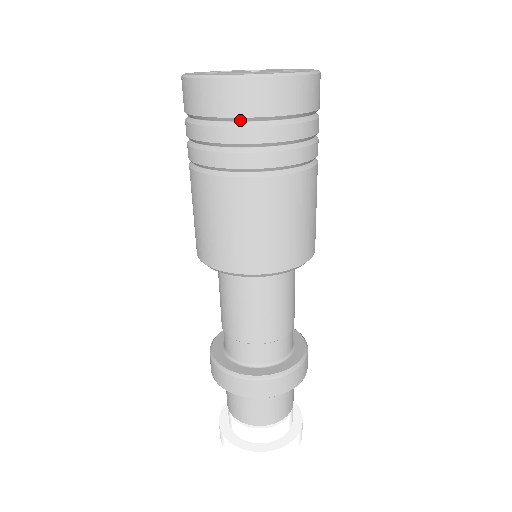
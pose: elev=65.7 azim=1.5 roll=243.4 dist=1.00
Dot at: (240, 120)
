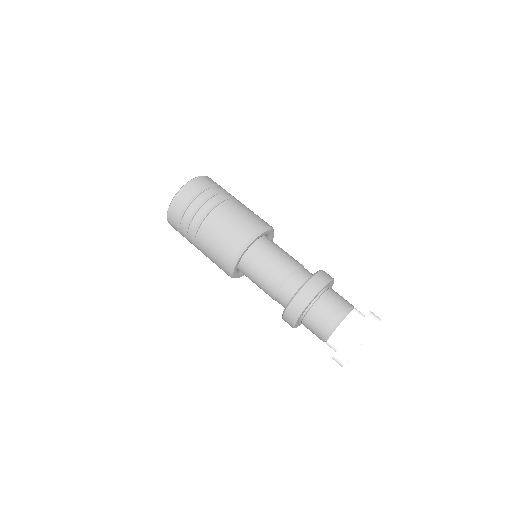
Dot at: (185, 209)
